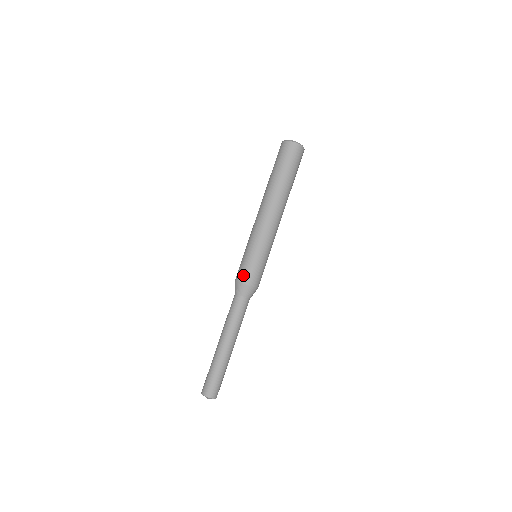
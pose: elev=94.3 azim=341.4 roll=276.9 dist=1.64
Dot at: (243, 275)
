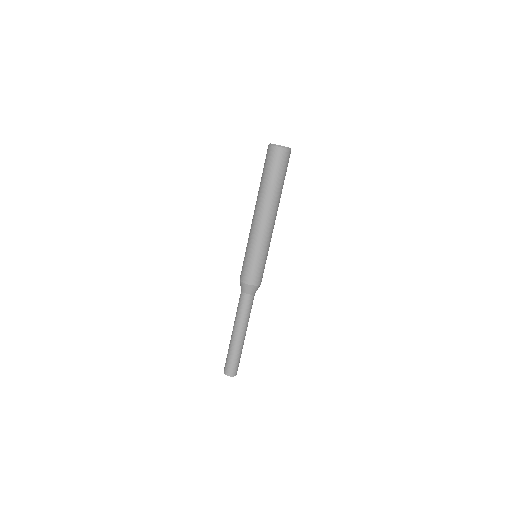
Dot at: (246, 277)
